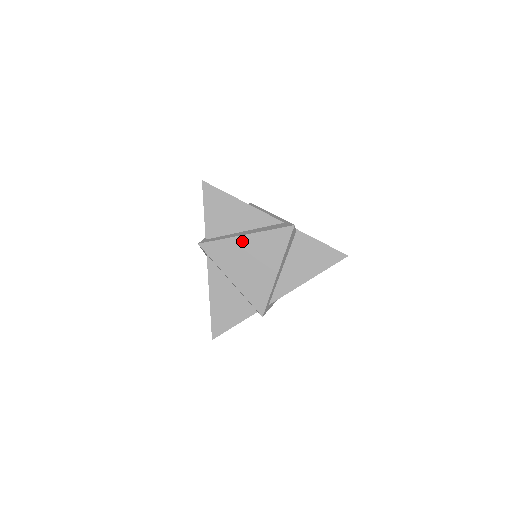
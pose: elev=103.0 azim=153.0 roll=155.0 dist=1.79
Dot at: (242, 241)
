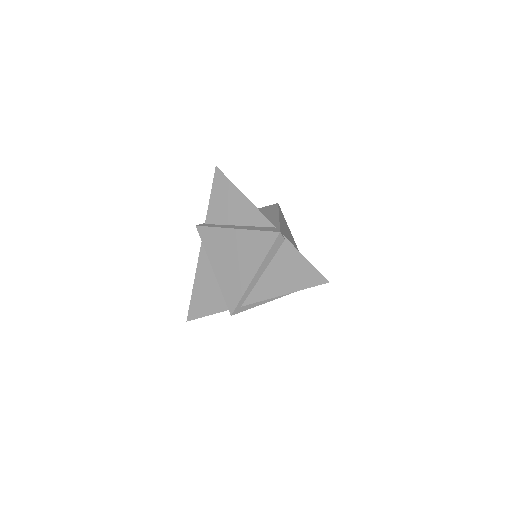
Dot at: (231, 234)
